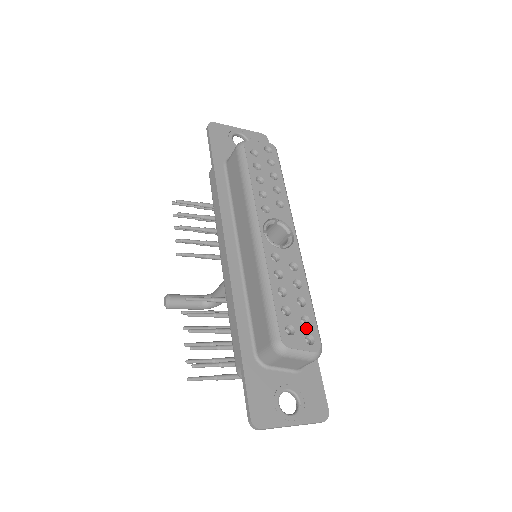
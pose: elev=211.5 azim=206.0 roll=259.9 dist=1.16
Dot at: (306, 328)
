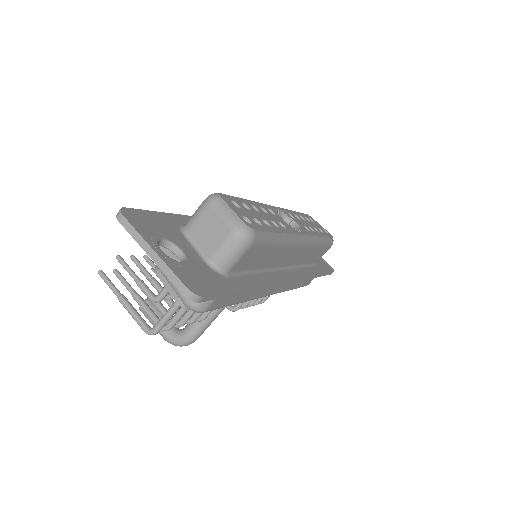
Dot at: (252, 220)
